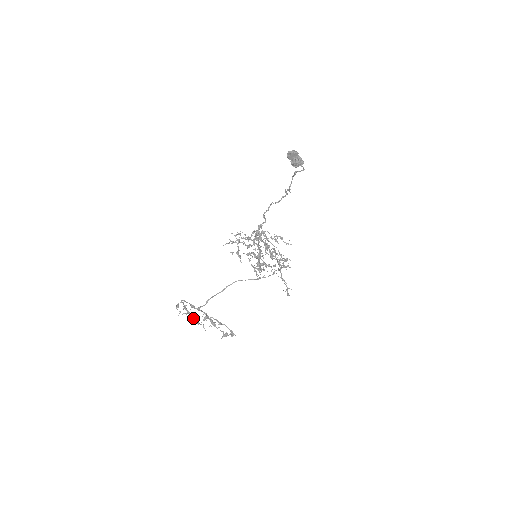
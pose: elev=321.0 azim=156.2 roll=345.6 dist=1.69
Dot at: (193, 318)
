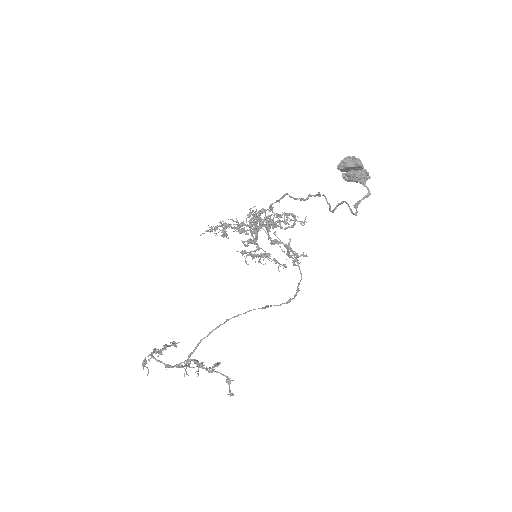
Dot at: (167, 346)
